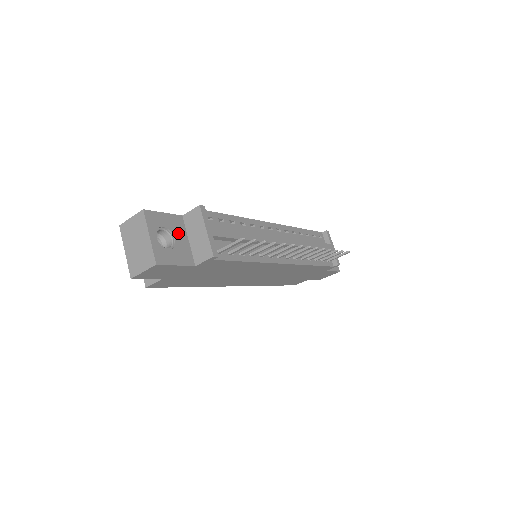
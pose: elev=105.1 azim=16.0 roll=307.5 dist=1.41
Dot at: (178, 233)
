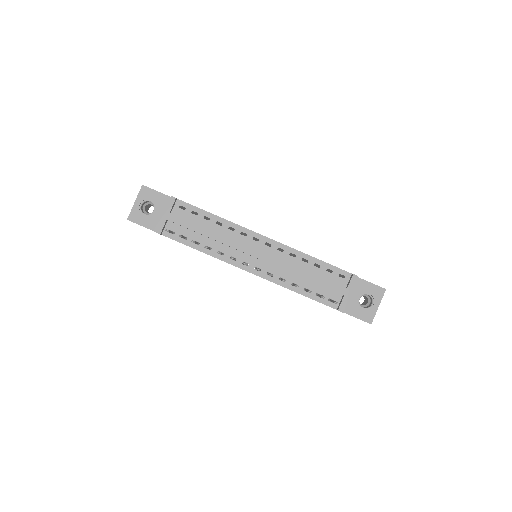
Dot at: (161, 208)
